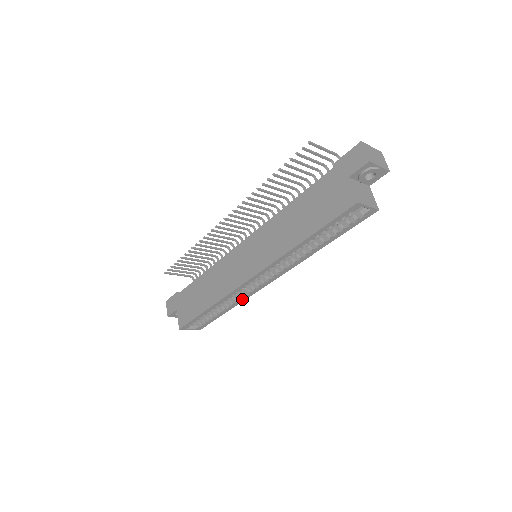
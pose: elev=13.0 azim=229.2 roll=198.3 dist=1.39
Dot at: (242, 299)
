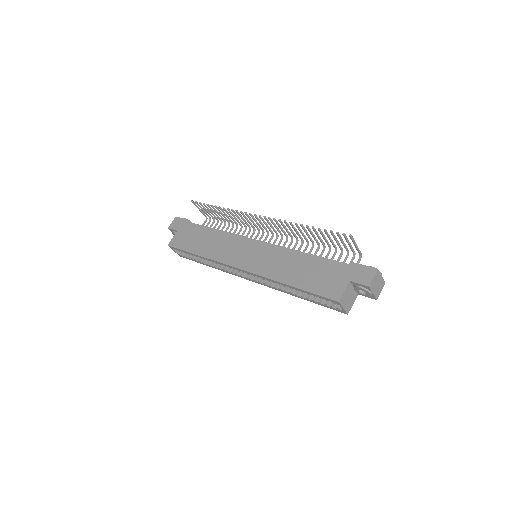
Dot at: (223, 270)
